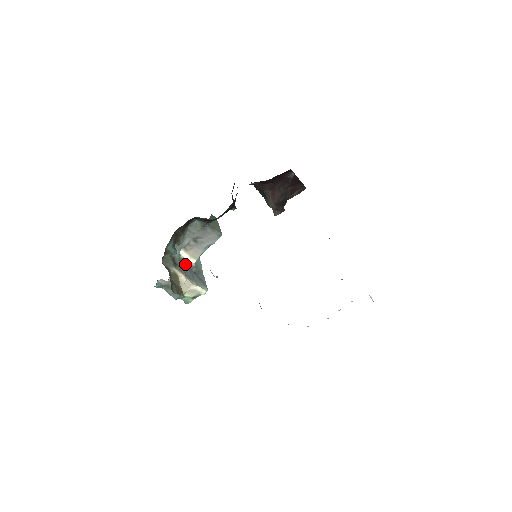
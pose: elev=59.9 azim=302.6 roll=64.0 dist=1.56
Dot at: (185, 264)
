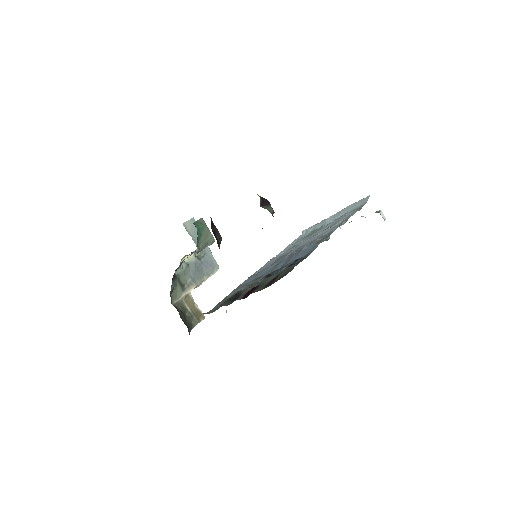
Dot at: (190, 268)
